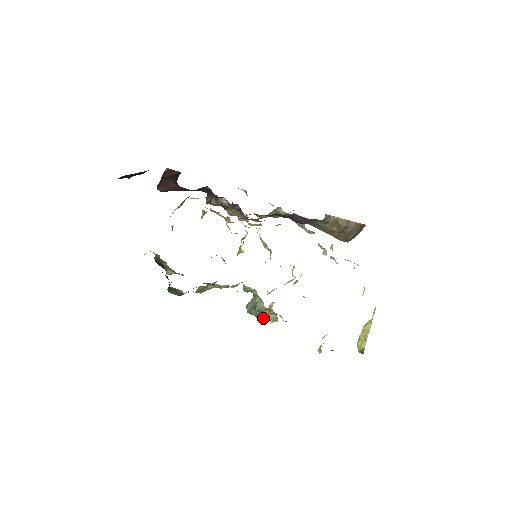
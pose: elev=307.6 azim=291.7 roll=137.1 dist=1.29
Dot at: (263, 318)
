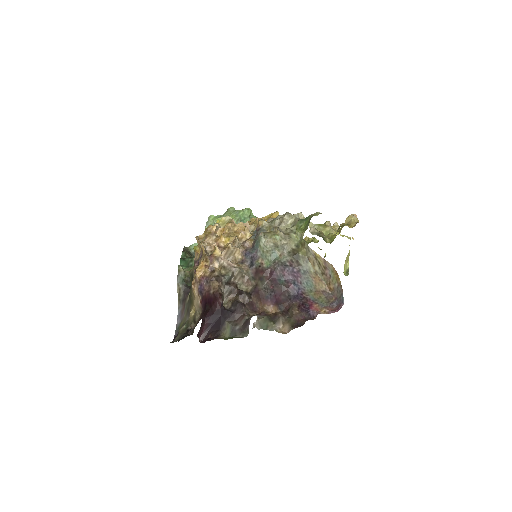
Dot at: occluded
